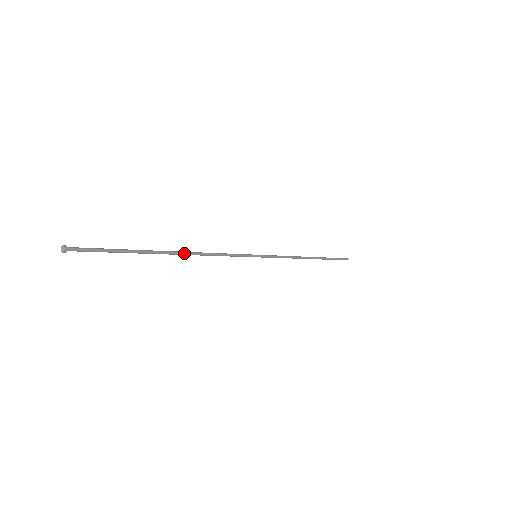
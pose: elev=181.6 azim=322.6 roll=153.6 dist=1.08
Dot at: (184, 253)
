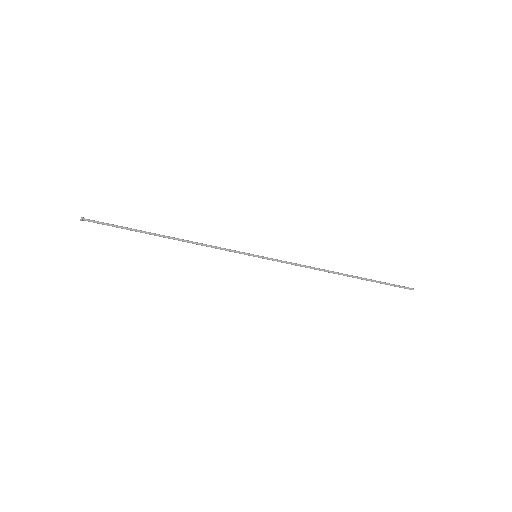
Dot at: (174, 238)
